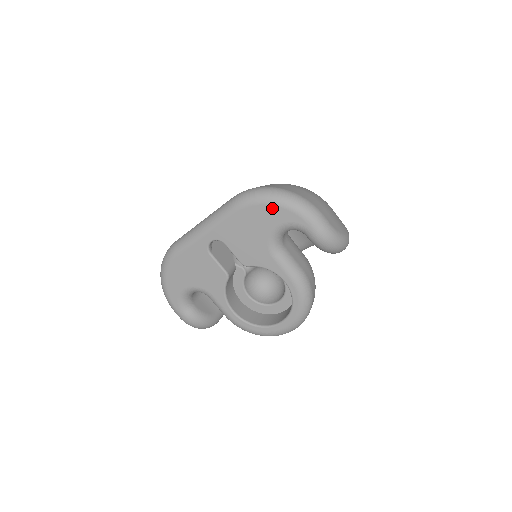
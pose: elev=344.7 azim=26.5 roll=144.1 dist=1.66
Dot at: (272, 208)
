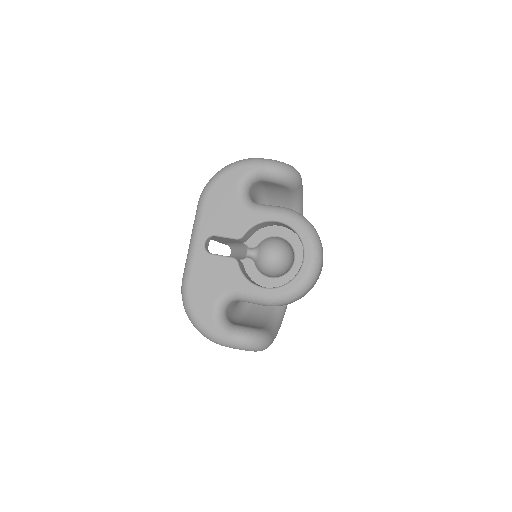
Dot at: (224, 178)
